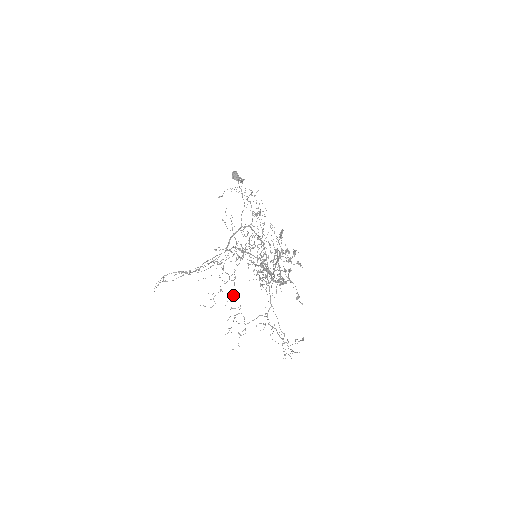
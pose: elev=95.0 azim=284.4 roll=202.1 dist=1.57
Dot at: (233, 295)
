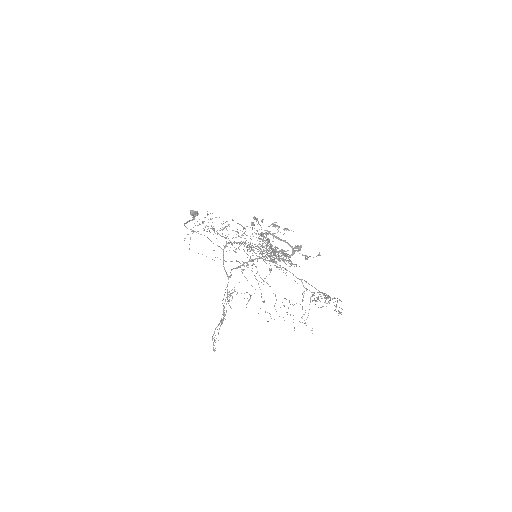
Dot at: (275, 296)
